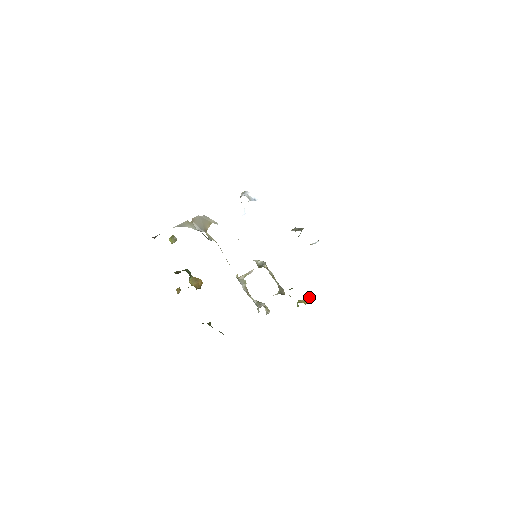
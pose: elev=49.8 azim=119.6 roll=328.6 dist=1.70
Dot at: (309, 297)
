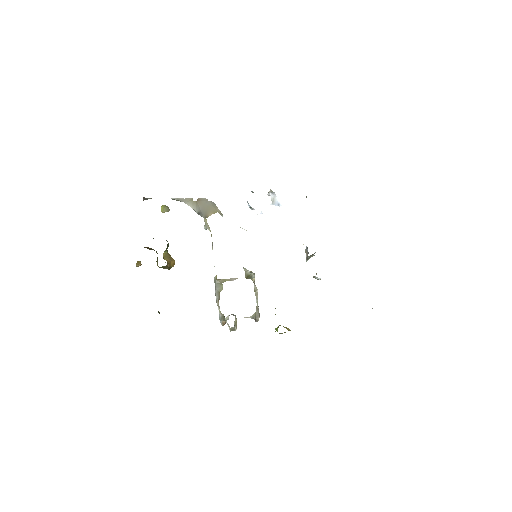
Dot at: occluded
